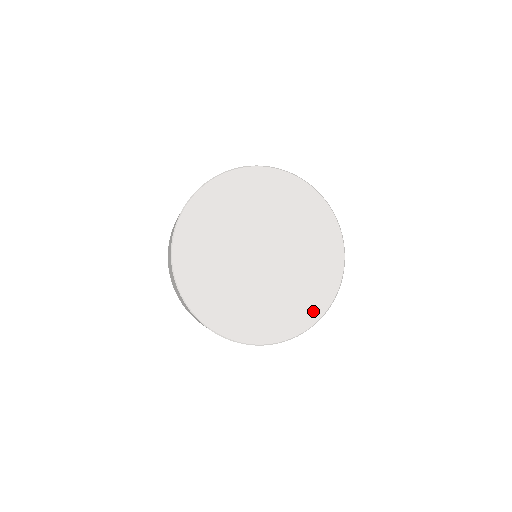
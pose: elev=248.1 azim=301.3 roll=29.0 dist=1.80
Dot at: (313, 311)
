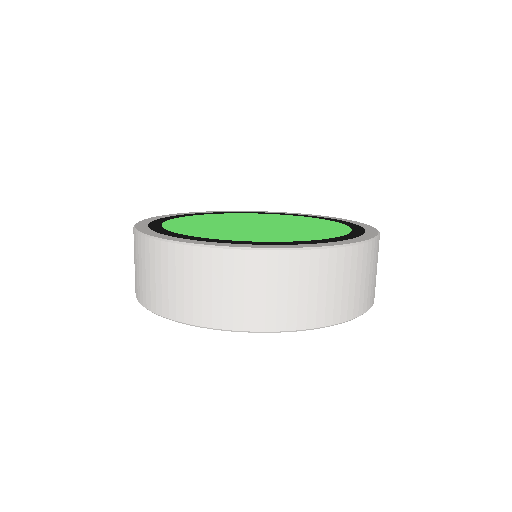
Dot at: occluded
